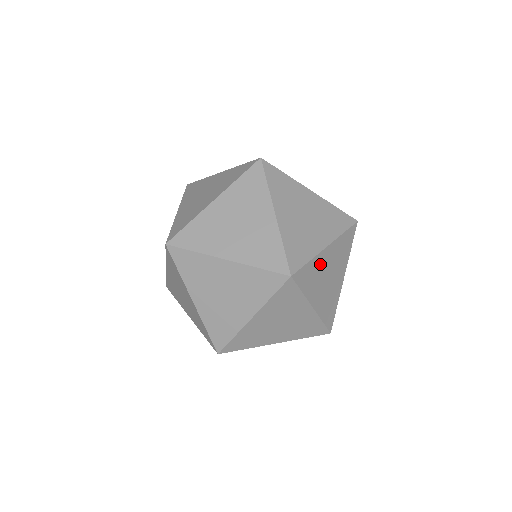
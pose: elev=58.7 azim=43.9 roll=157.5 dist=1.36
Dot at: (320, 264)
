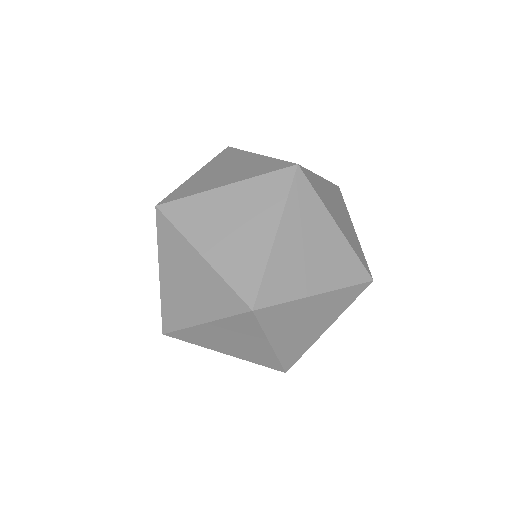
Dot at: (284, 258)
